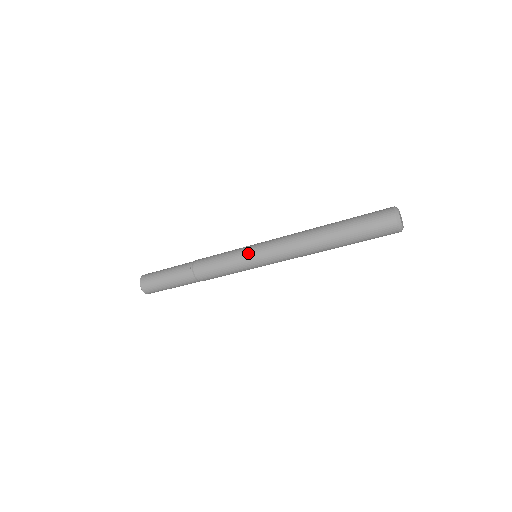
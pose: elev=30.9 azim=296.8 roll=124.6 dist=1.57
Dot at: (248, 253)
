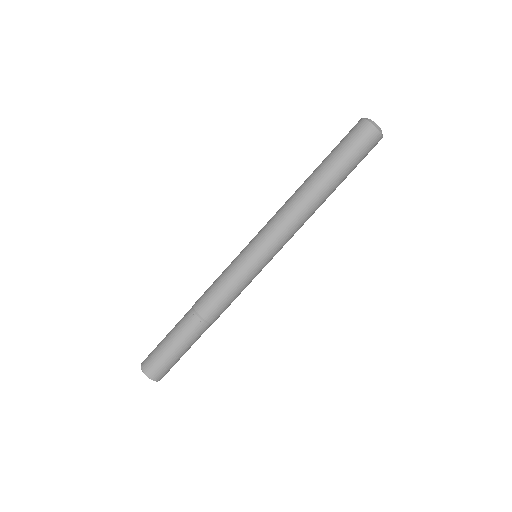
Dot at: (243, 249)
